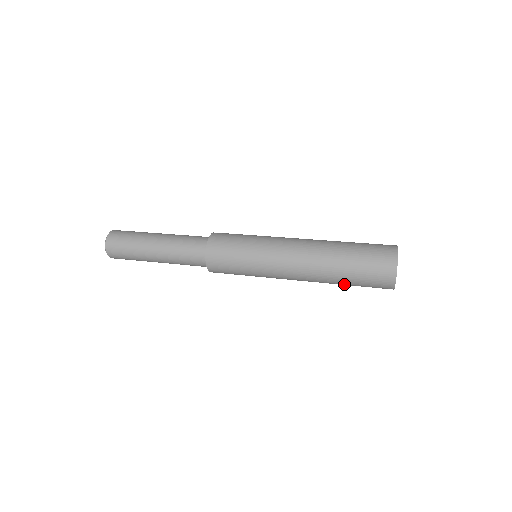
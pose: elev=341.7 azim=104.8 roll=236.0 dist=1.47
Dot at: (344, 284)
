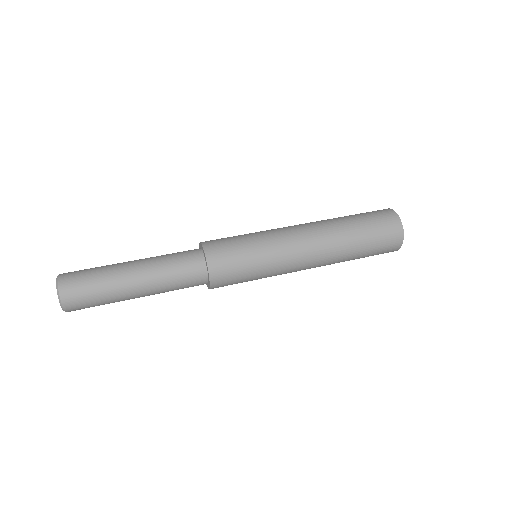
Dot at: occluded
